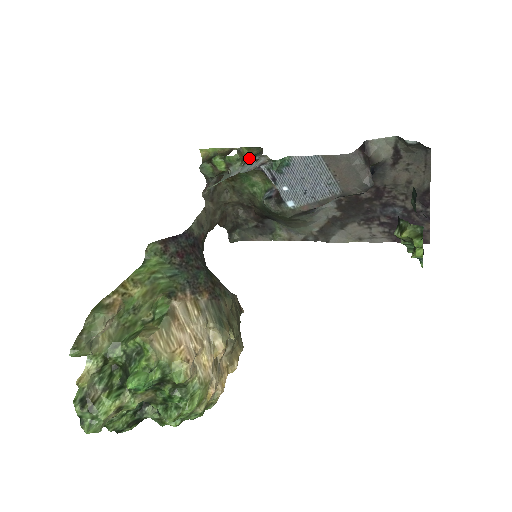
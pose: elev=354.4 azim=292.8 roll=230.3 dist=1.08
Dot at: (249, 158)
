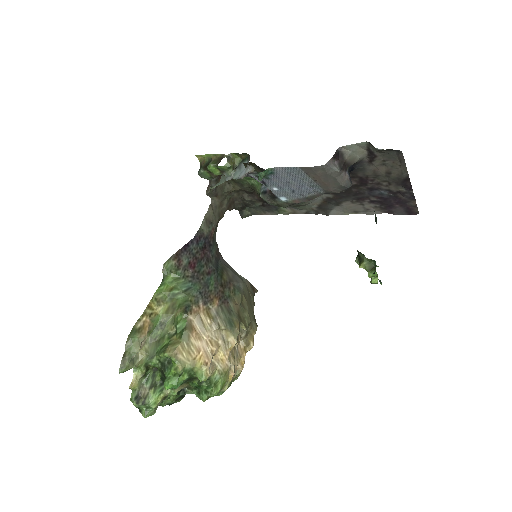
Dot at: (240, 162)
